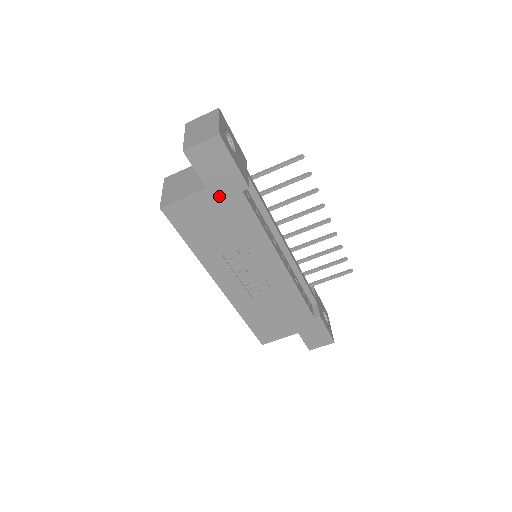
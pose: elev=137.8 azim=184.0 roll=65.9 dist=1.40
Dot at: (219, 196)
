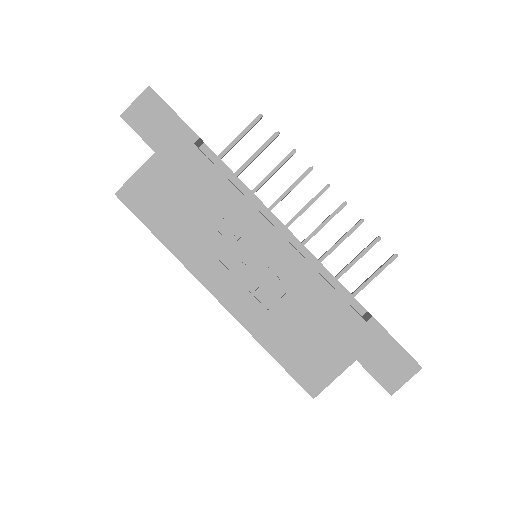
Dot at: (171, 158)
